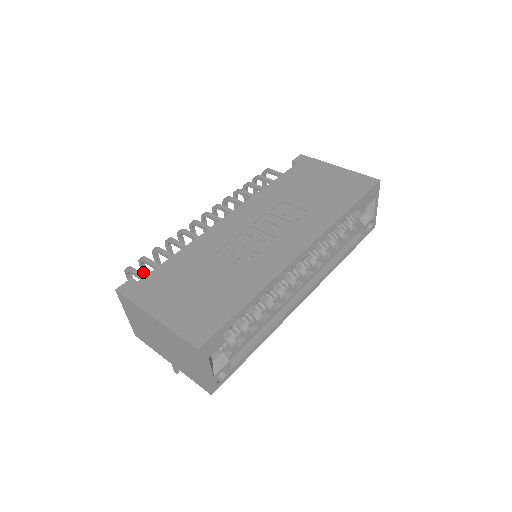
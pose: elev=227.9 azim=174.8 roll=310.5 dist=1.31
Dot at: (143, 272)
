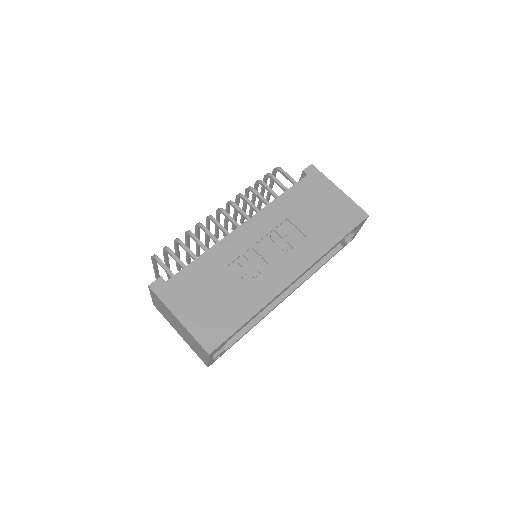
Dot at: (164, 254)
